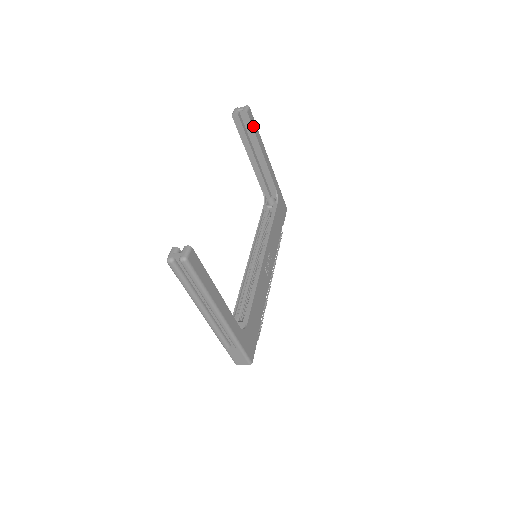
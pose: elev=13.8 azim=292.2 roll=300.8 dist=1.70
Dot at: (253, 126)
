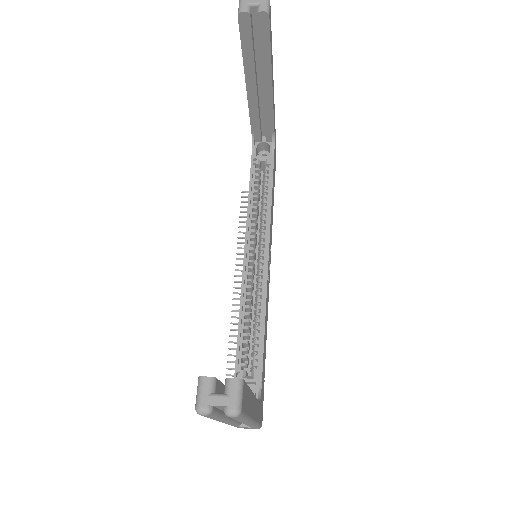
Dot at: (270, 38)
